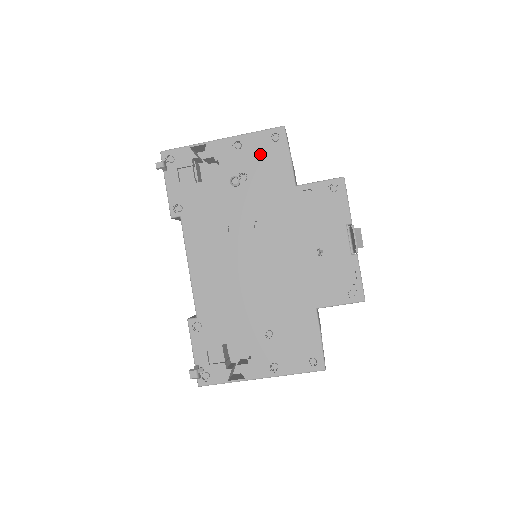
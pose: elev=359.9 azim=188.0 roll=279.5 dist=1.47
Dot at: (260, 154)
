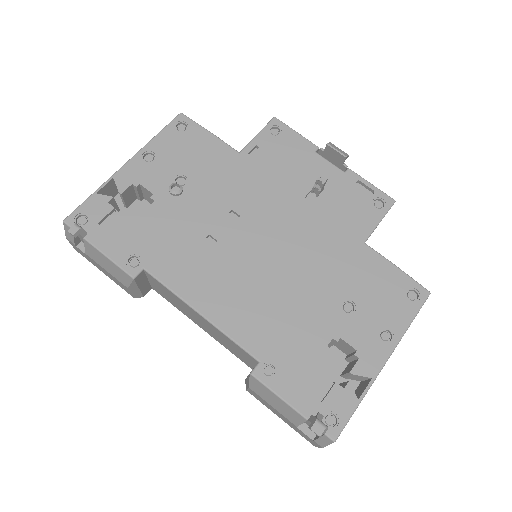
Dot at: (179, 150)
